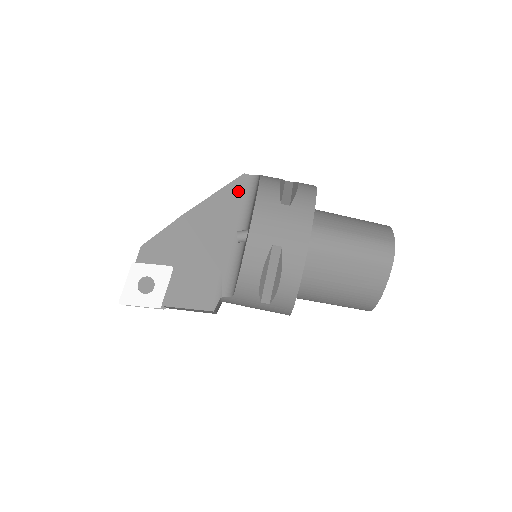
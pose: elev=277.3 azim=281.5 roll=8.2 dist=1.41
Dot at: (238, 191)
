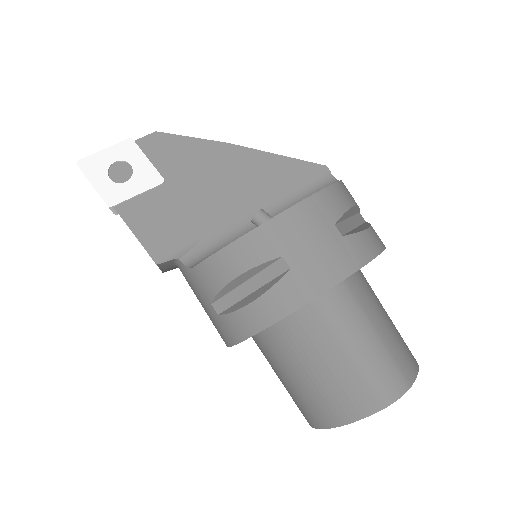
Dot at: (304, 176)
